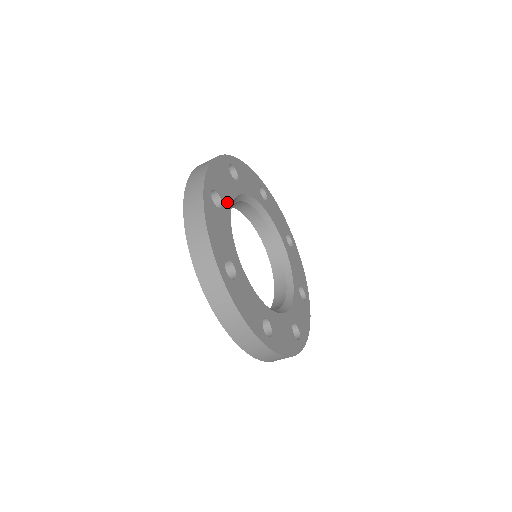
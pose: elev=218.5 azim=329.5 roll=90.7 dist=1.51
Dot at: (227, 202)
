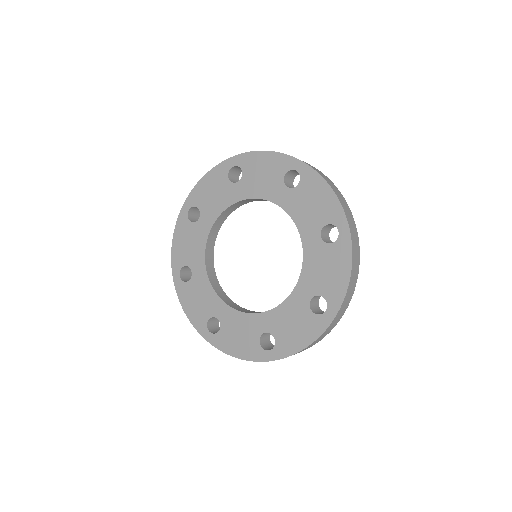
Dot at: occluded
